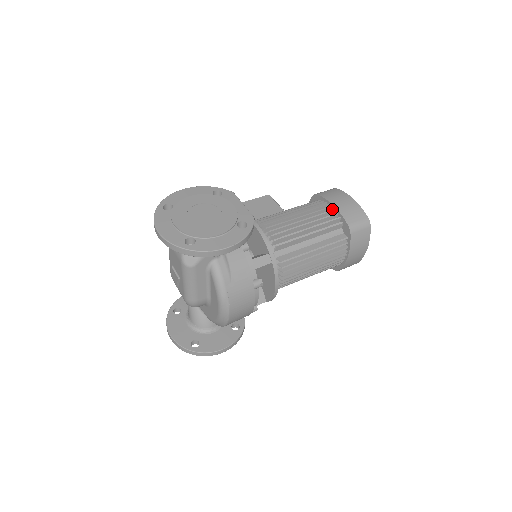
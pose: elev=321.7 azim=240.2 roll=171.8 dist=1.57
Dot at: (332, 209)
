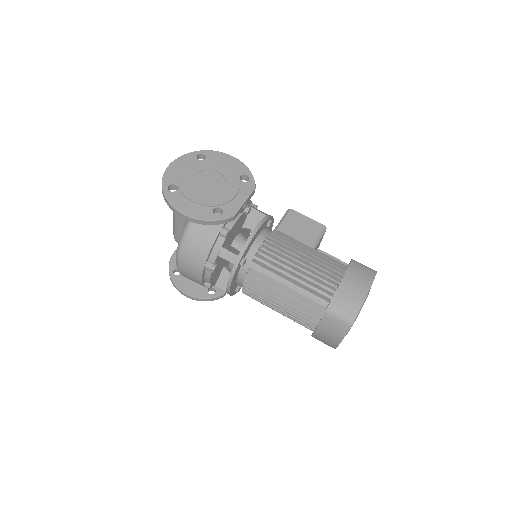
Dot at: (340, 281)
